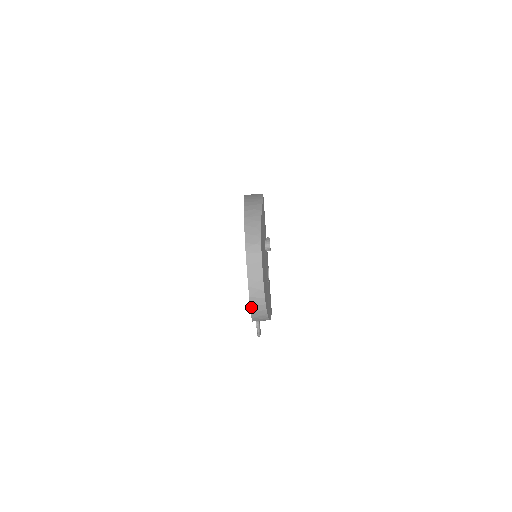
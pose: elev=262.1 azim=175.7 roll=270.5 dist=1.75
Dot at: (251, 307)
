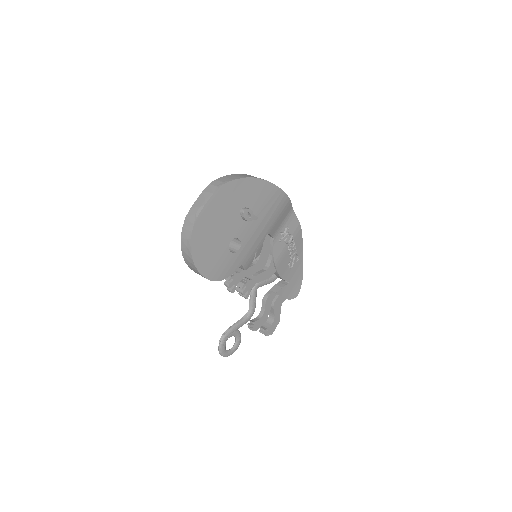
Dot at: (183, 230)
